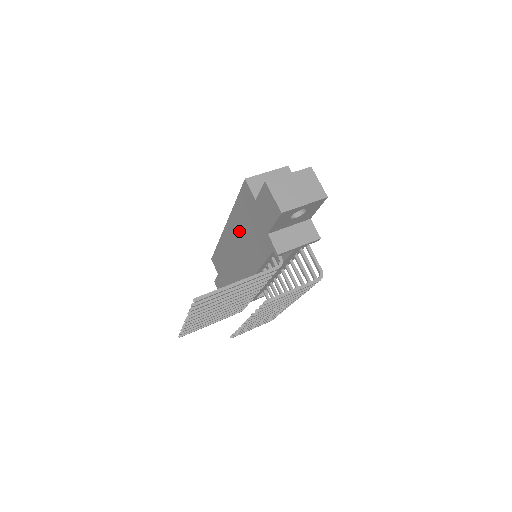
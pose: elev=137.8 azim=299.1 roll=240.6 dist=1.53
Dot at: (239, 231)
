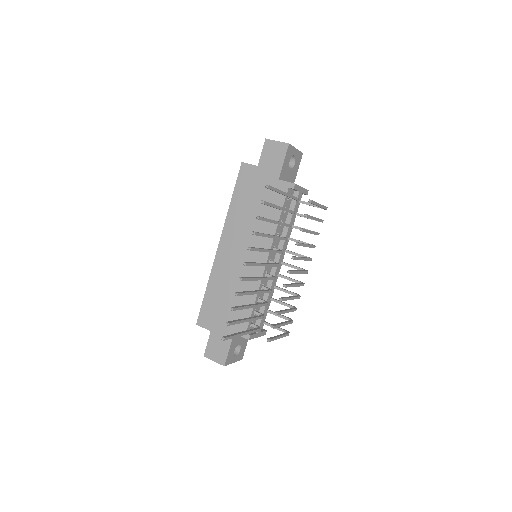
Dot at: (241, 223)
